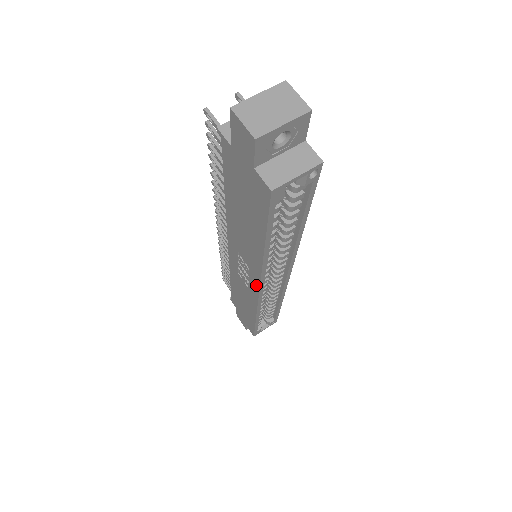
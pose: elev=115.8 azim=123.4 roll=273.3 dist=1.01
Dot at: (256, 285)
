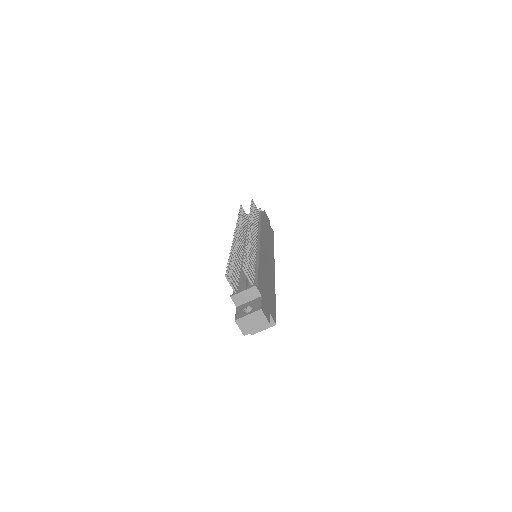
Dot at: occluded
